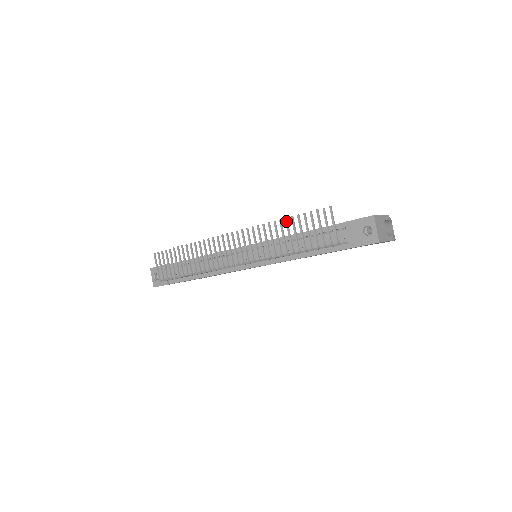
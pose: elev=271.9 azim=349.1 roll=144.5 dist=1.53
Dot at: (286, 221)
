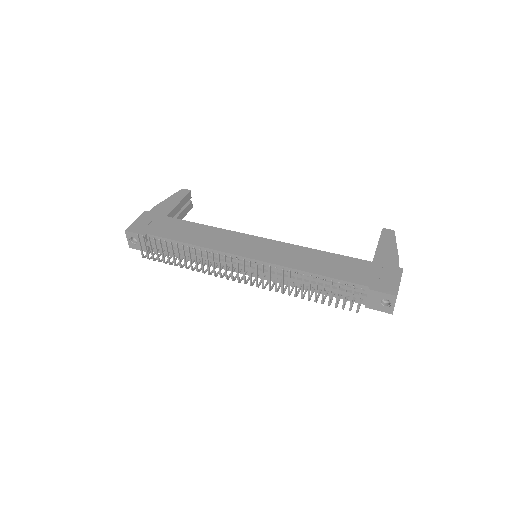
Dot at: (310, 278)
